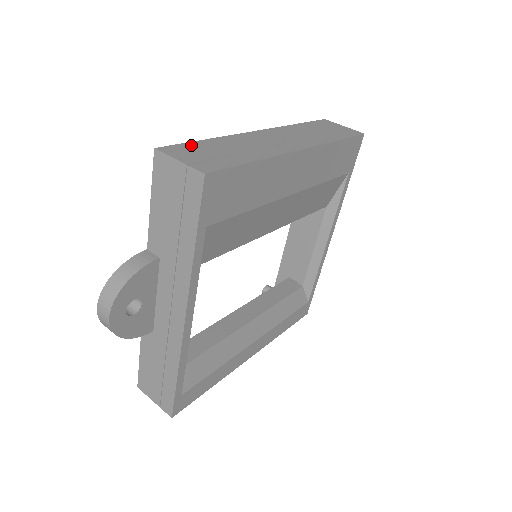
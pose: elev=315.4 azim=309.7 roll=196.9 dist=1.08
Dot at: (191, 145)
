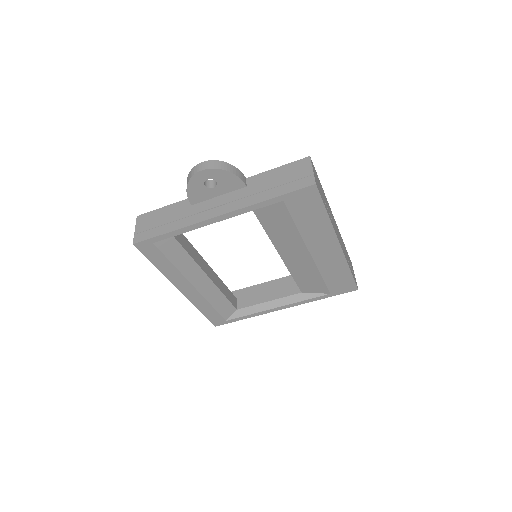
Dot at: occluded
